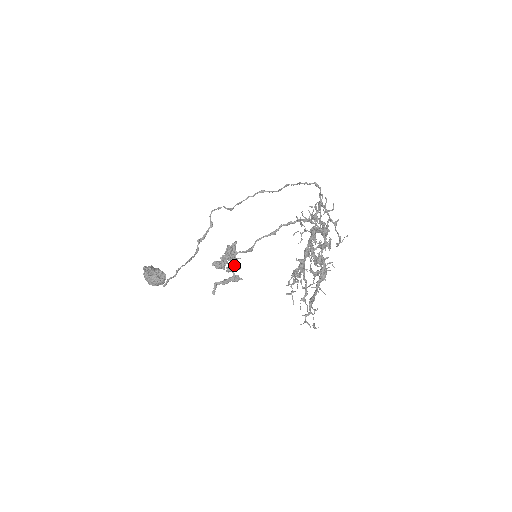
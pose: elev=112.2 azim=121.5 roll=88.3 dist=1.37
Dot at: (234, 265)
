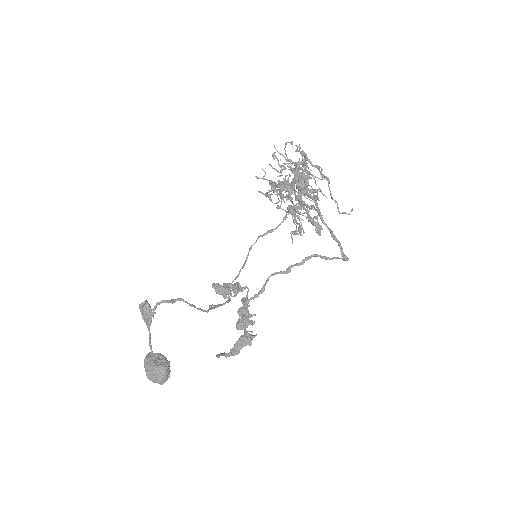
Dot at: (245, 317)
